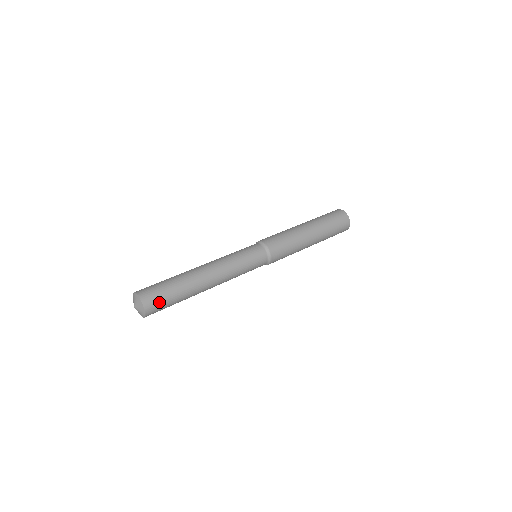
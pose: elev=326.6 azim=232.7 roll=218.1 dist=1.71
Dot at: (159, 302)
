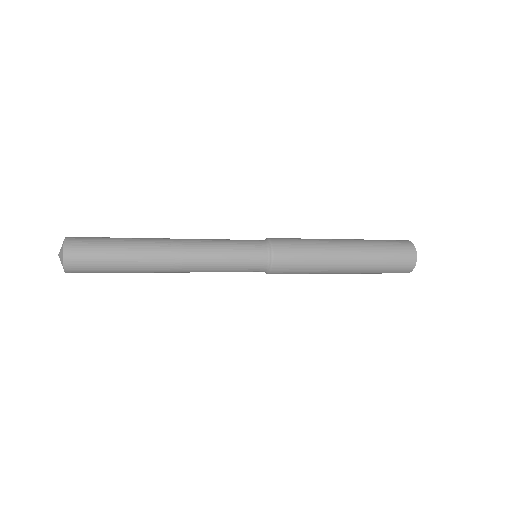
Dot at: (87, 255)
